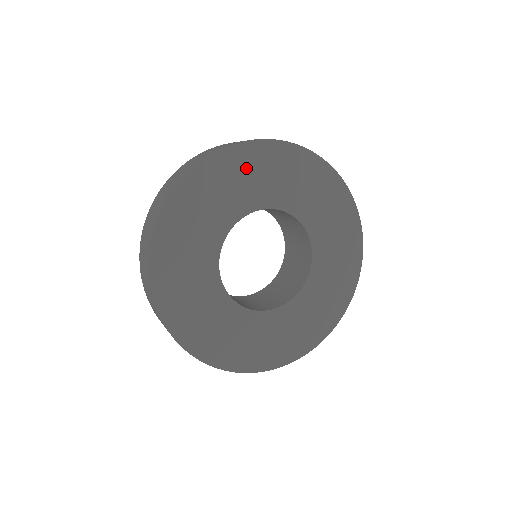
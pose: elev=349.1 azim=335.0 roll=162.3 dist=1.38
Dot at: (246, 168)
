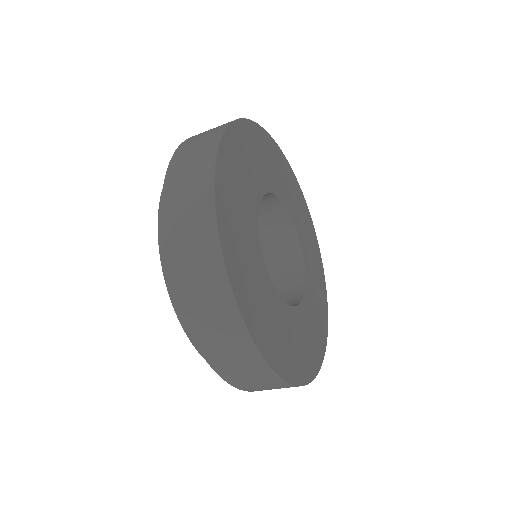
Dot at: (297, 197)
